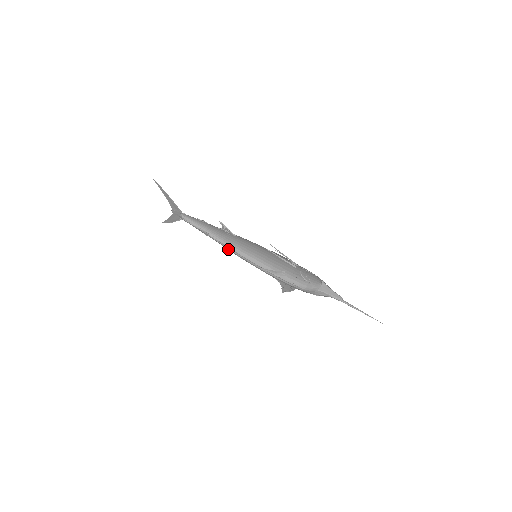
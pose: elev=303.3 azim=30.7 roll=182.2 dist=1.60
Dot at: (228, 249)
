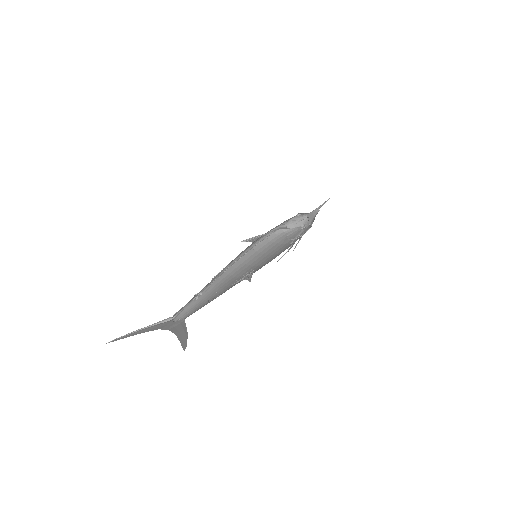
Dot at: (223, 278)
